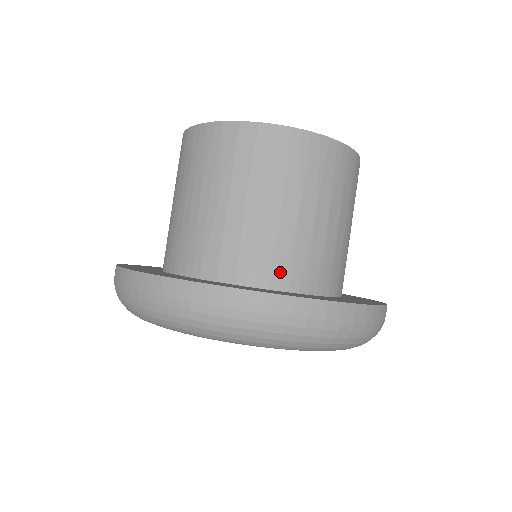
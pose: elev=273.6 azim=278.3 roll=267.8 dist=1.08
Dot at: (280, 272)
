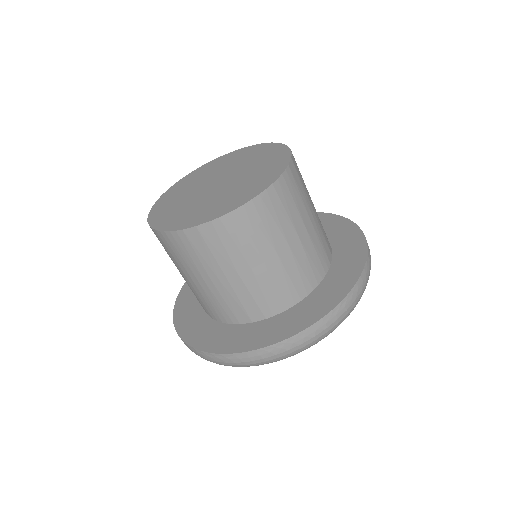
Dot at: (289, 295)
